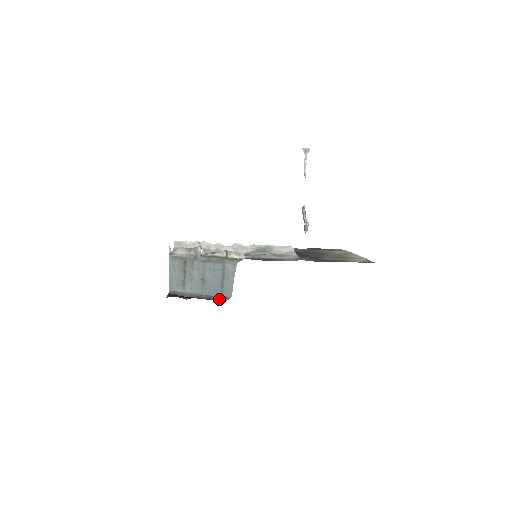
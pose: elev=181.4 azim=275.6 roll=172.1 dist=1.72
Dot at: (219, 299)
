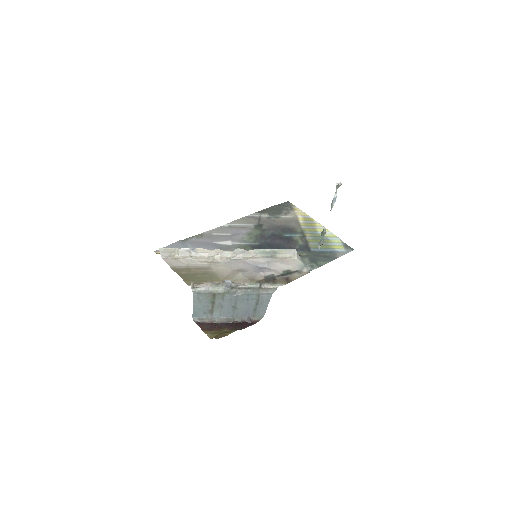
Dot at: (252, 320)
